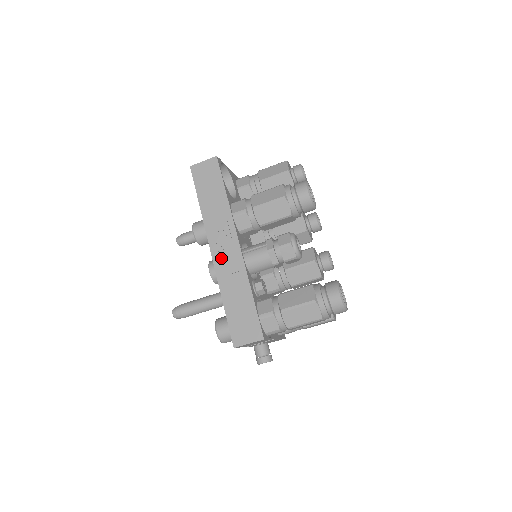
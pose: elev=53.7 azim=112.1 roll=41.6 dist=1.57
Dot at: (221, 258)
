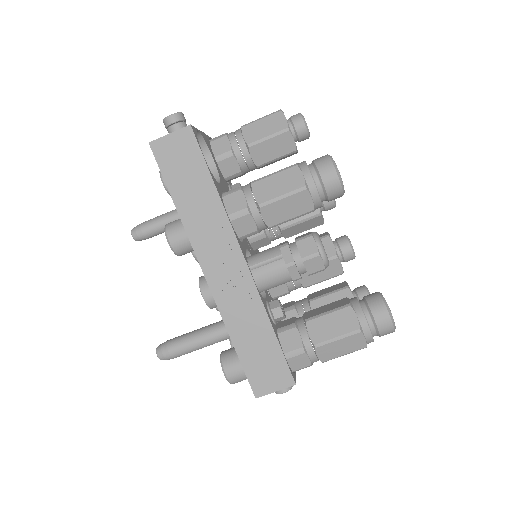
Dot at: (221, 283)
